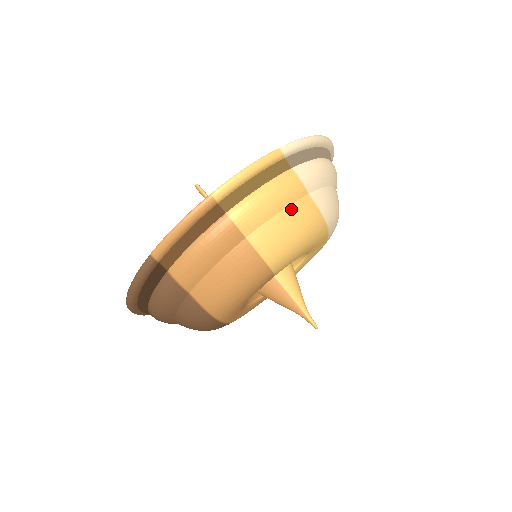
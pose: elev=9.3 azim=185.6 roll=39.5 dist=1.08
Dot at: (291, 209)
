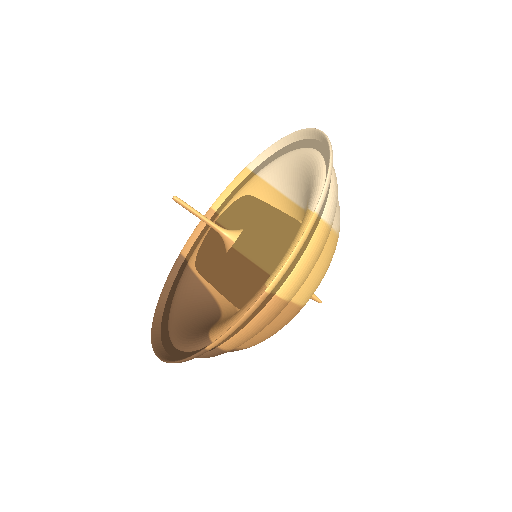
Dot at: (323, 255)
